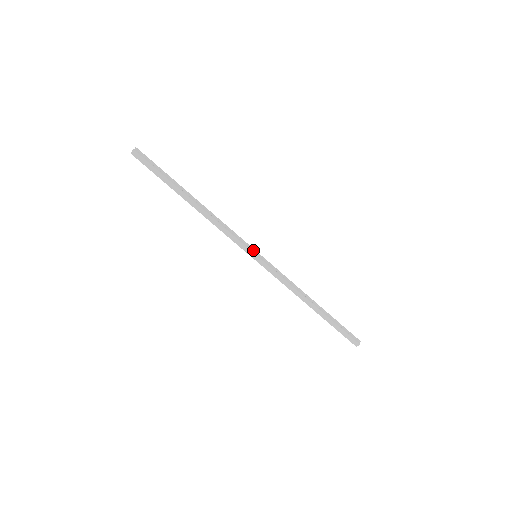
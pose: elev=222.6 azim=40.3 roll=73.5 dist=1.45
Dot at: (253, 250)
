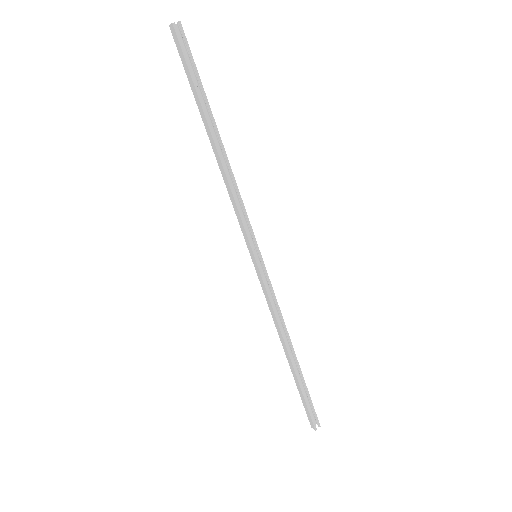
Dot at: (257, 247)
